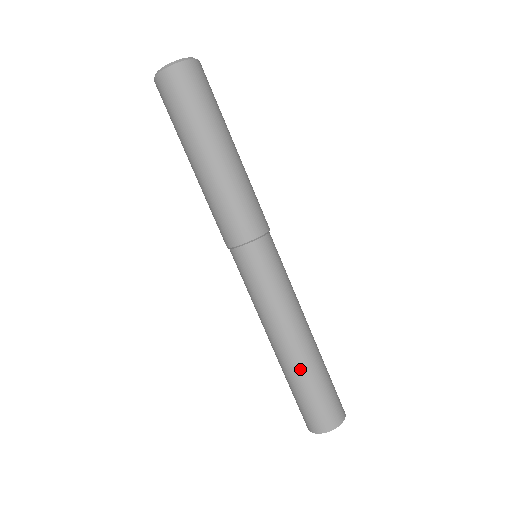
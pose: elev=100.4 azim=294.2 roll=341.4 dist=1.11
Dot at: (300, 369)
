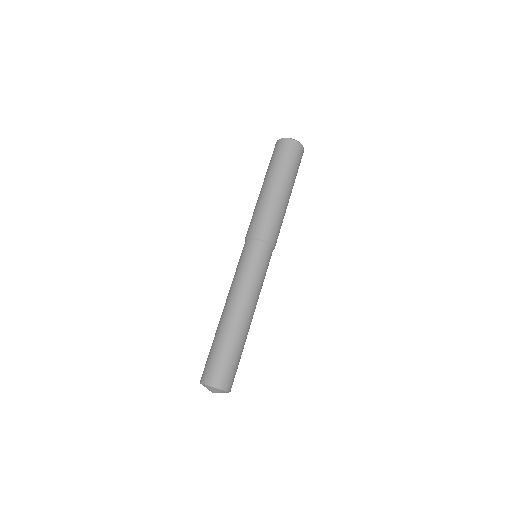
Dot at: (225, 330)
